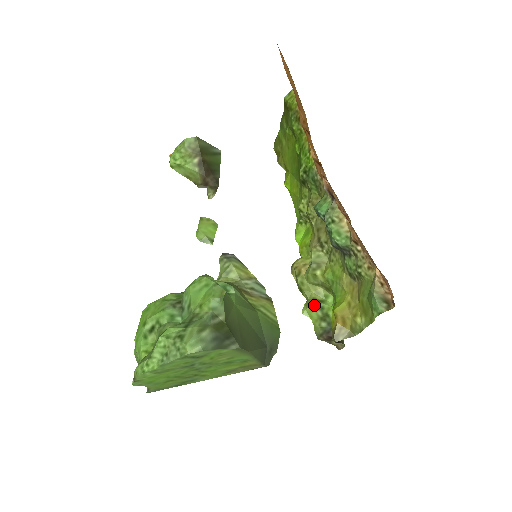
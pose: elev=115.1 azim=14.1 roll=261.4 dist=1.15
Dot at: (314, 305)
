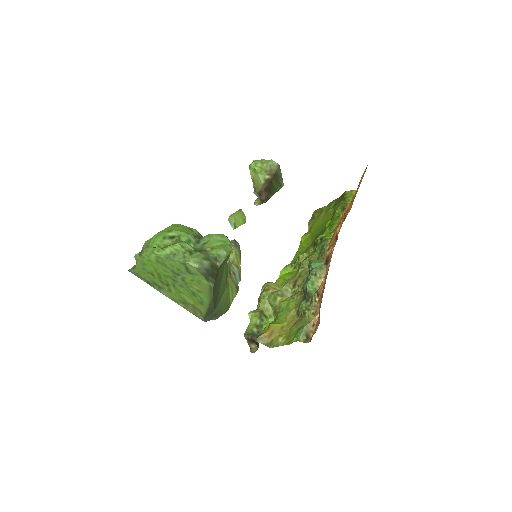
Dot at: (259, 314)
